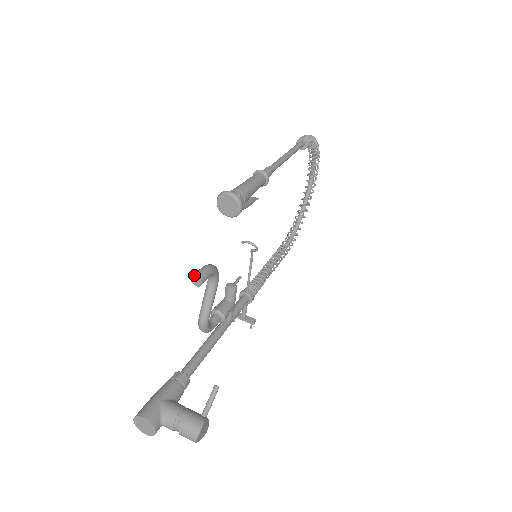
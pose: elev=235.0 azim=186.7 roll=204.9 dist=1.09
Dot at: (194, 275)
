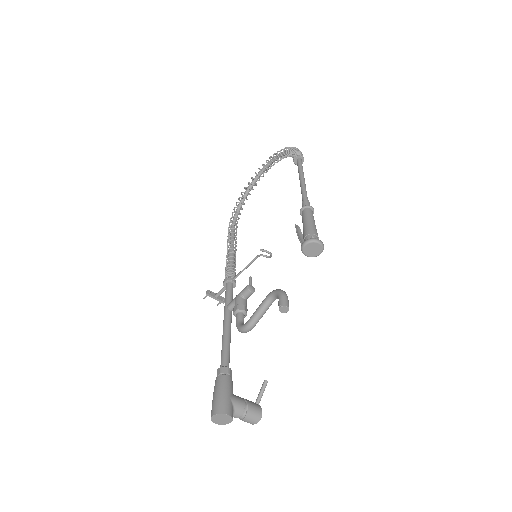
Dot at: (285, 306)
